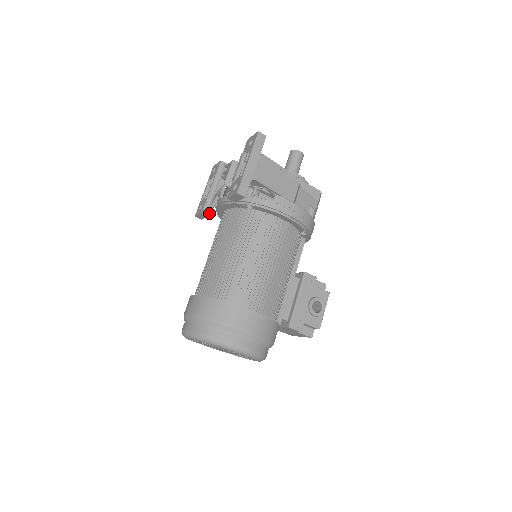
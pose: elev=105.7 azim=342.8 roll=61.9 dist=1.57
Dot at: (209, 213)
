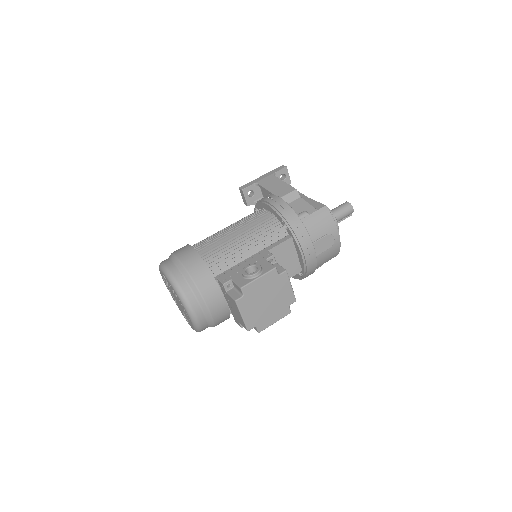
Dot at: occluded
